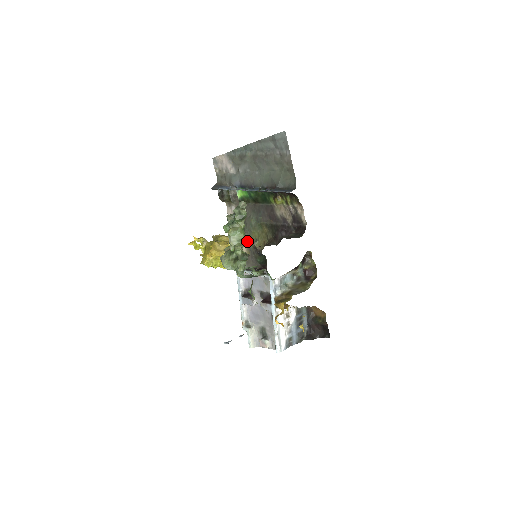
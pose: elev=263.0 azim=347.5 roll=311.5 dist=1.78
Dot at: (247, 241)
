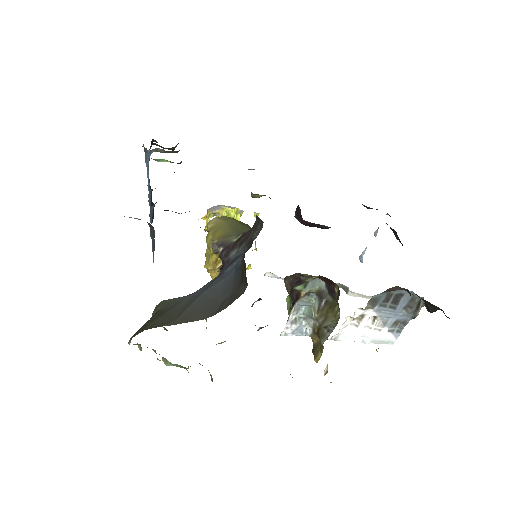
Dot at: occluded
